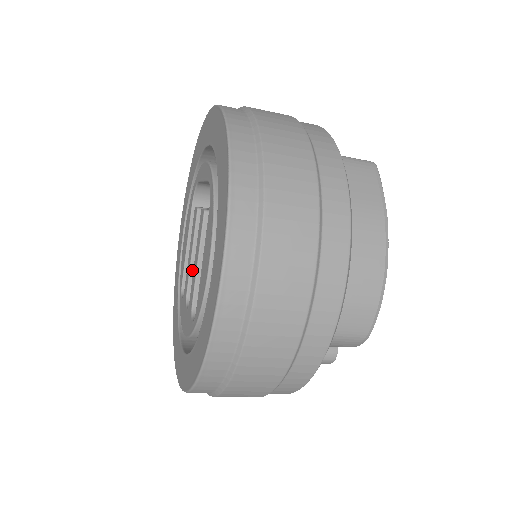
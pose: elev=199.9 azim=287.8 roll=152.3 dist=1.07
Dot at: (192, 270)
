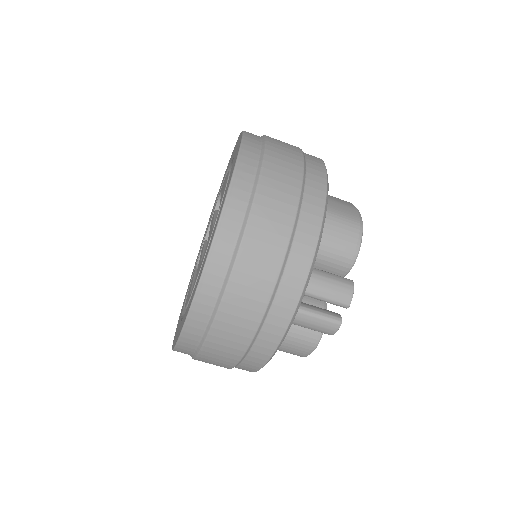
Dot at: occluded
